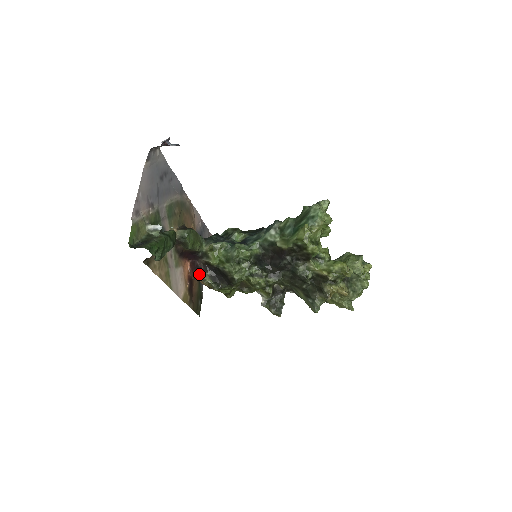
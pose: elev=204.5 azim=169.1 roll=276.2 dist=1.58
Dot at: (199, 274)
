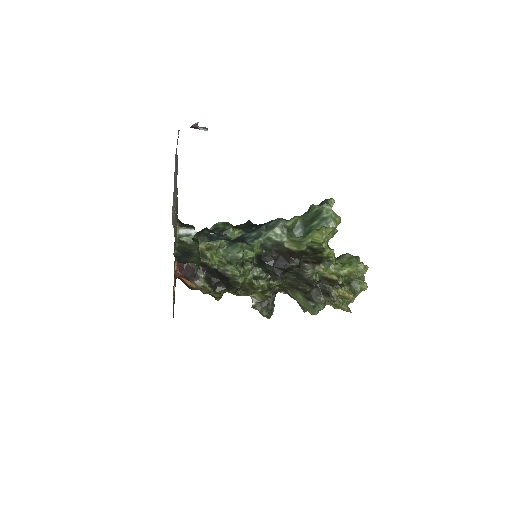
Dot at: (191, 276)
